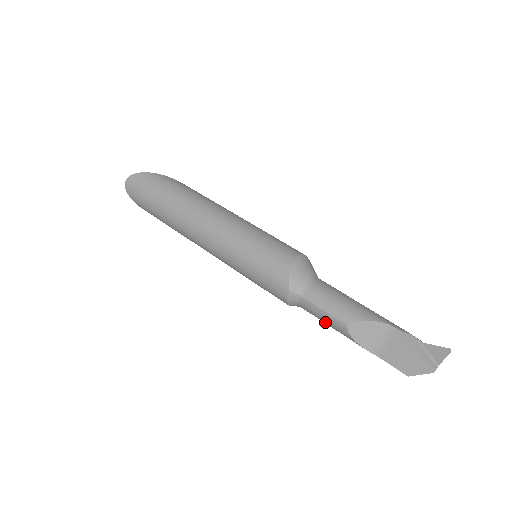
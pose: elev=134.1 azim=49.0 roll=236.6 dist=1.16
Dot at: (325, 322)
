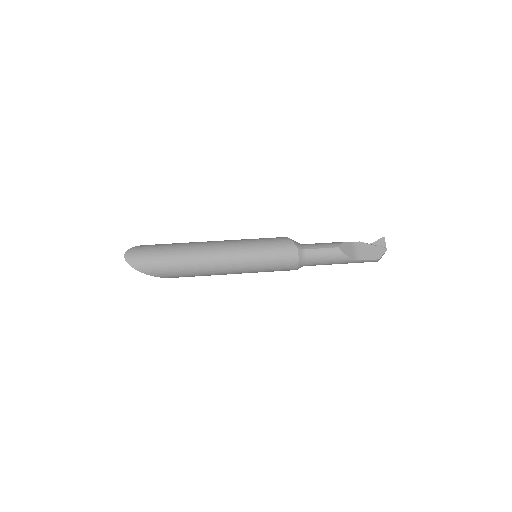
Dot at: (325, 258)
